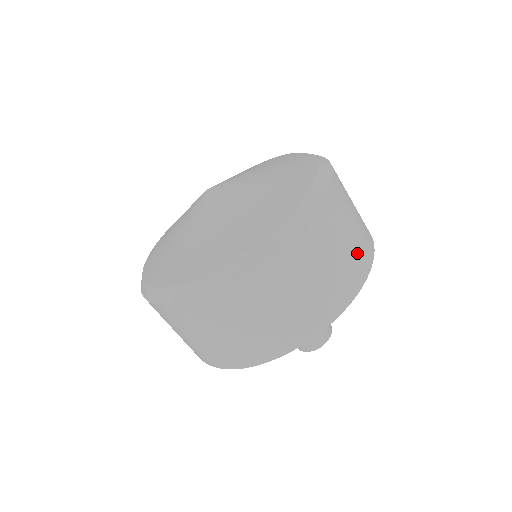
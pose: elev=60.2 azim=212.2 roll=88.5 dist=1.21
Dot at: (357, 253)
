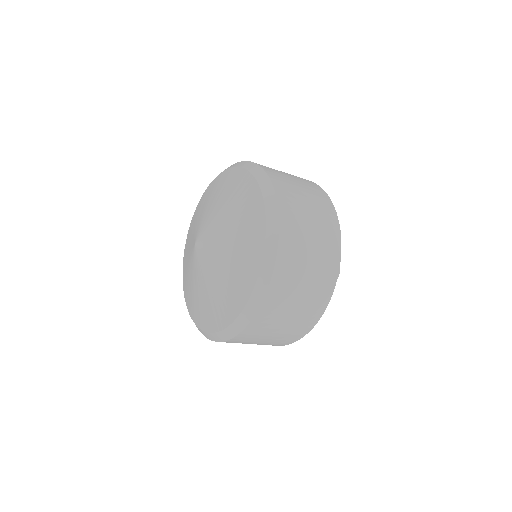
Dot at: (272, 343)
